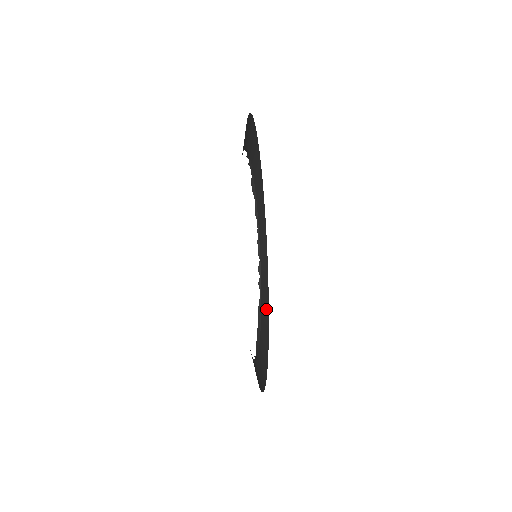
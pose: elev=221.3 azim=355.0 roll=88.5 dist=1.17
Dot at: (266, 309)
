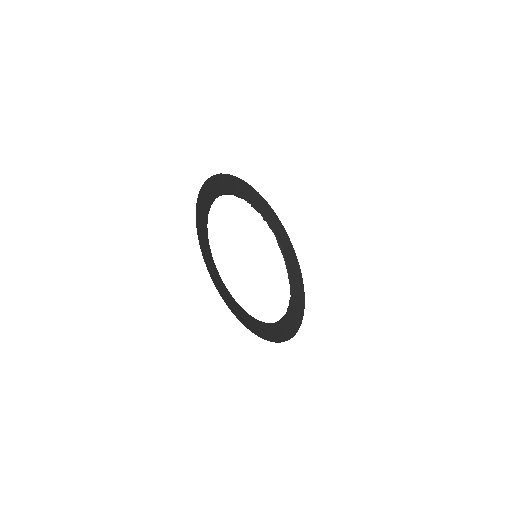
Dot at: (284, 235)
